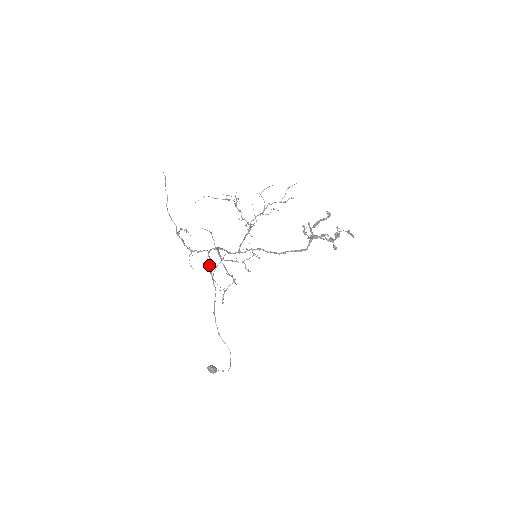
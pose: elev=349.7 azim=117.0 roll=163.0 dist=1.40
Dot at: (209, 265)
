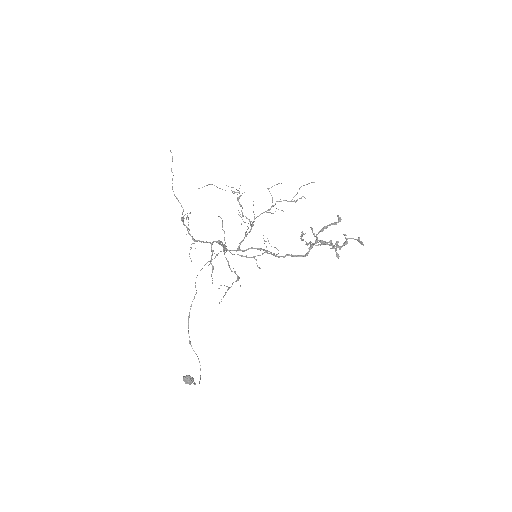
Dot at: (211, 258)
